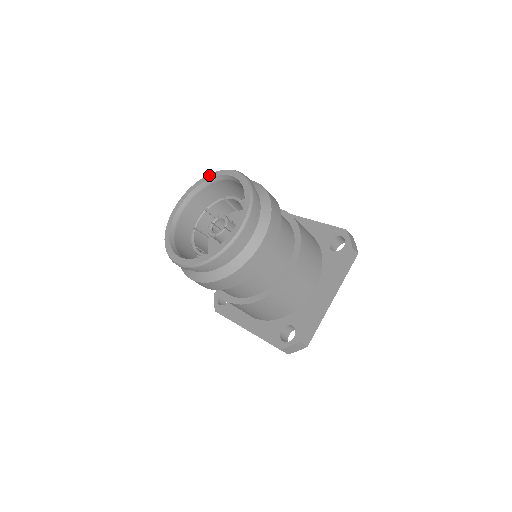
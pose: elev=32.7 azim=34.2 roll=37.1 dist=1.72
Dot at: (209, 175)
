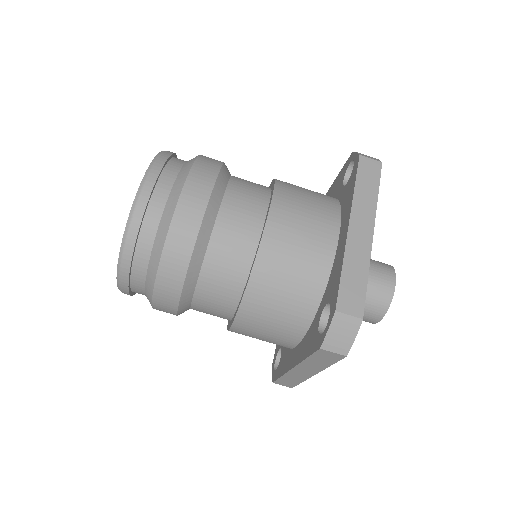
Dot at: occluded
